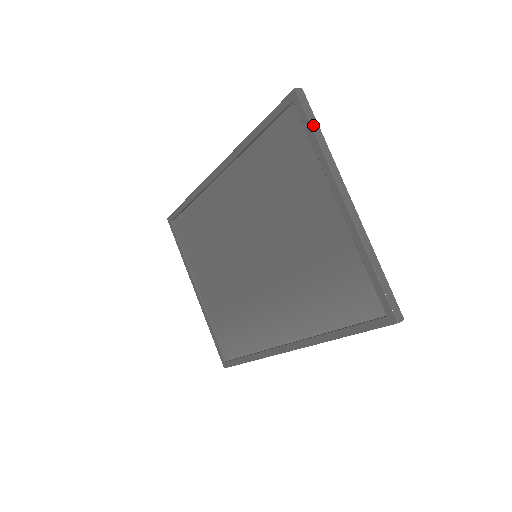
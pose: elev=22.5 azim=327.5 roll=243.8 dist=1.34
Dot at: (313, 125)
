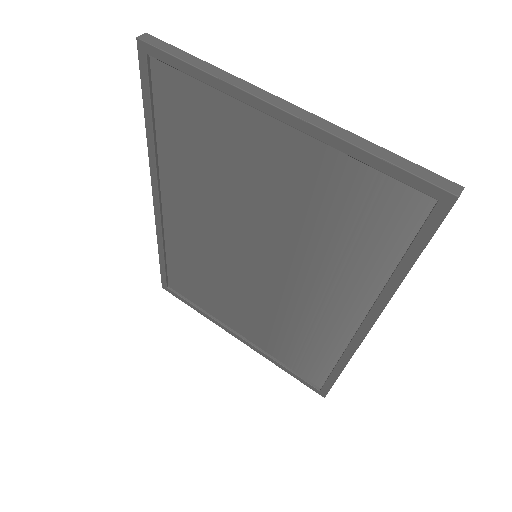
Dot at: (183, 58)
